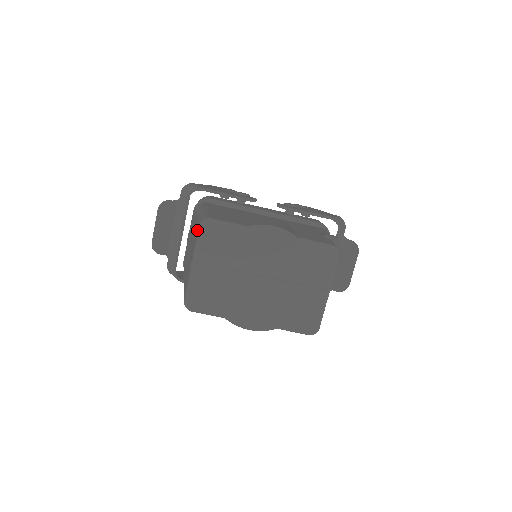
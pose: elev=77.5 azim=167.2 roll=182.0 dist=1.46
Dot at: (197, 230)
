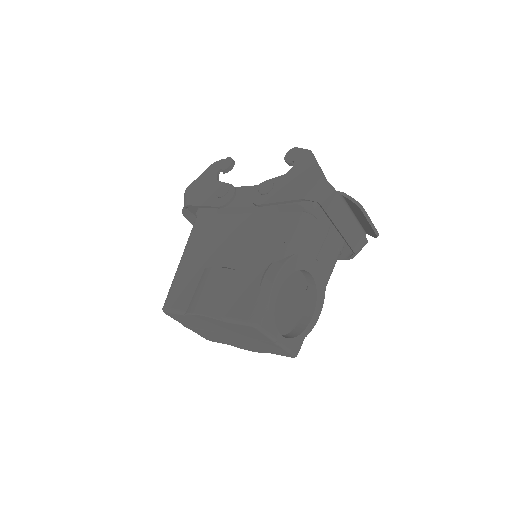
Dot at: occluded
